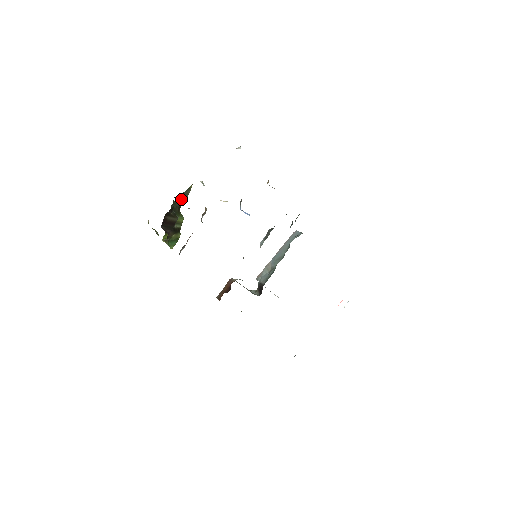
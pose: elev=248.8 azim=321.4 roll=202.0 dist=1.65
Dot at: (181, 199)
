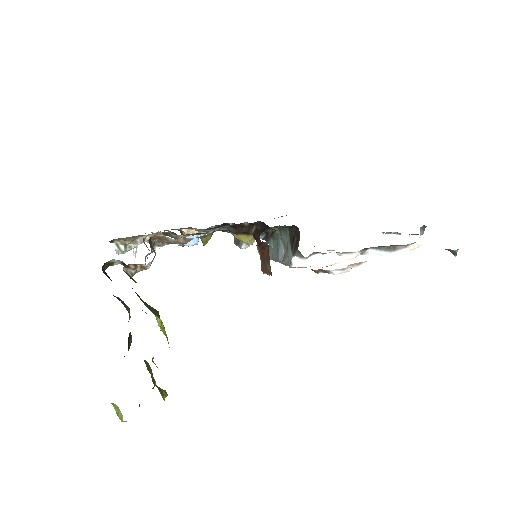
Dot at: occluded
